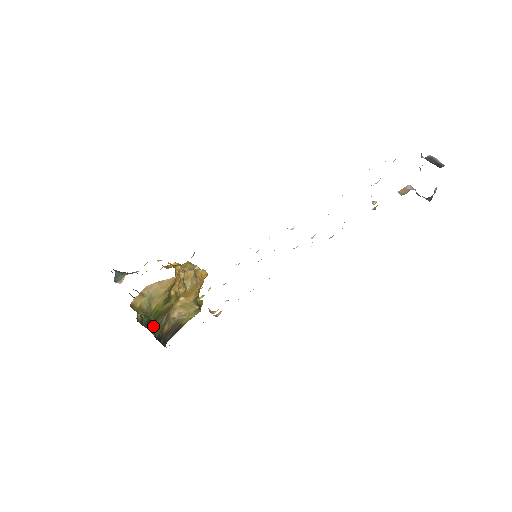
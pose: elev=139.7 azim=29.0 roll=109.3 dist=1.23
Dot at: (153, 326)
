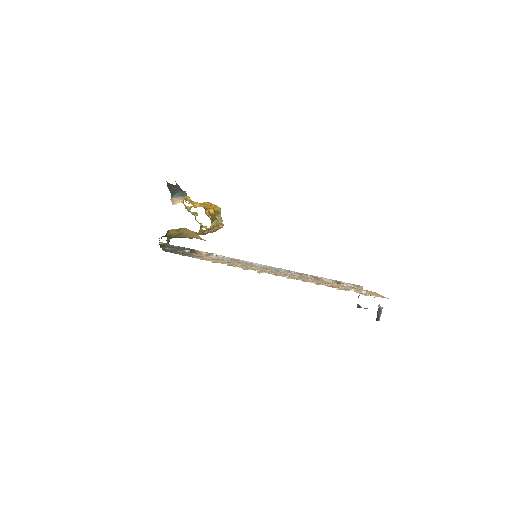
Dot at: occluded
